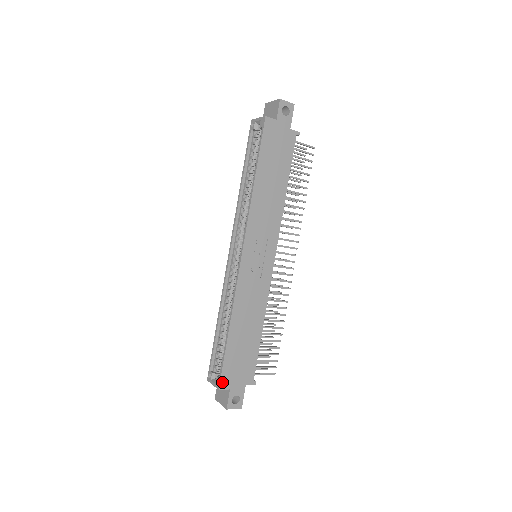
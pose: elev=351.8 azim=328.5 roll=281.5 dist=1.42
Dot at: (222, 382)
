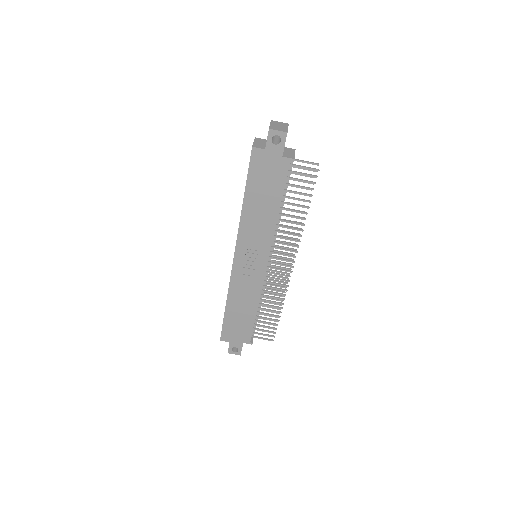
Dot at: (222, 337)
